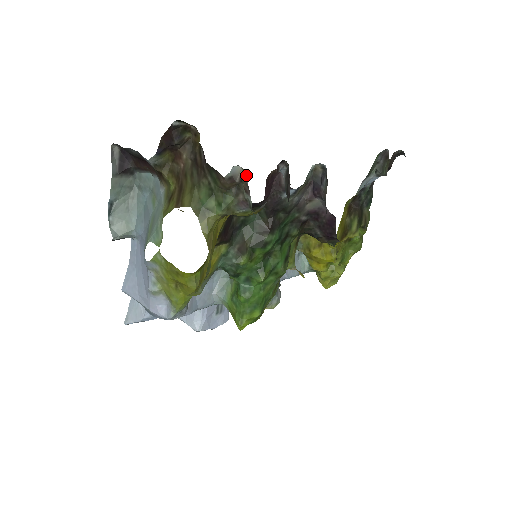
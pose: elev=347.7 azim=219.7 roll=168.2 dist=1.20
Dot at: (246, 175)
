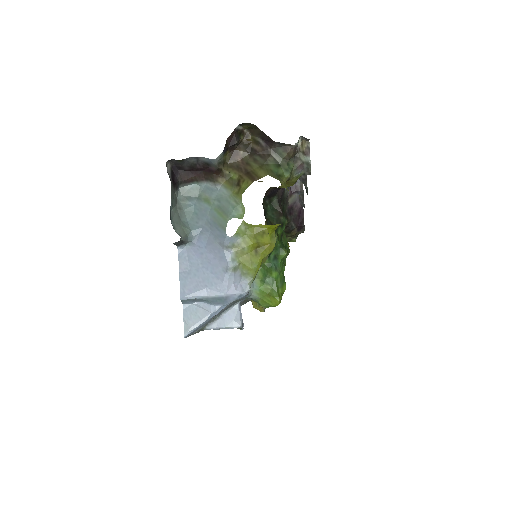
Dot at: (308, 140)
